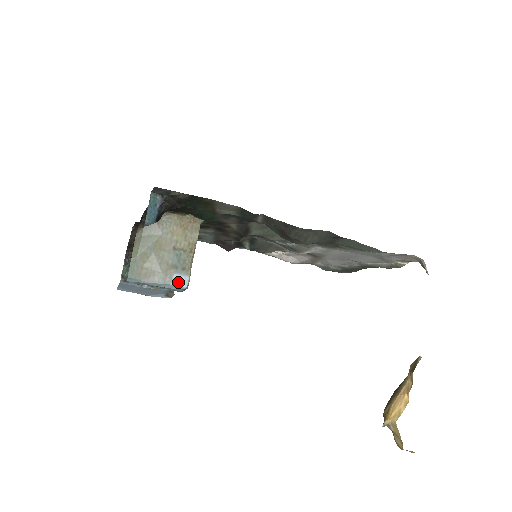
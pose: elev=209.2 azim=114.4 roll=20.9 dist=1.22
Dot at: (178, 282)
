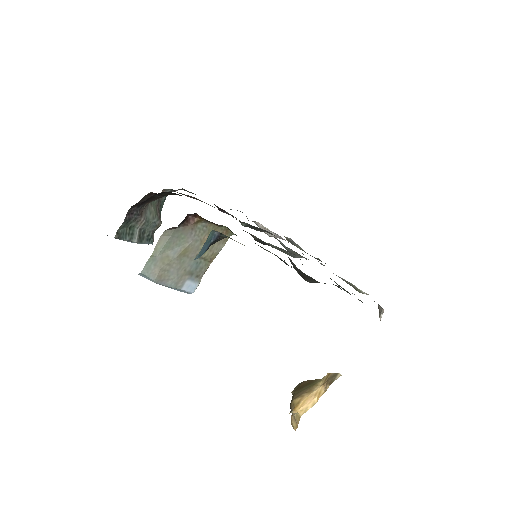
Dot at: (188, 288)
